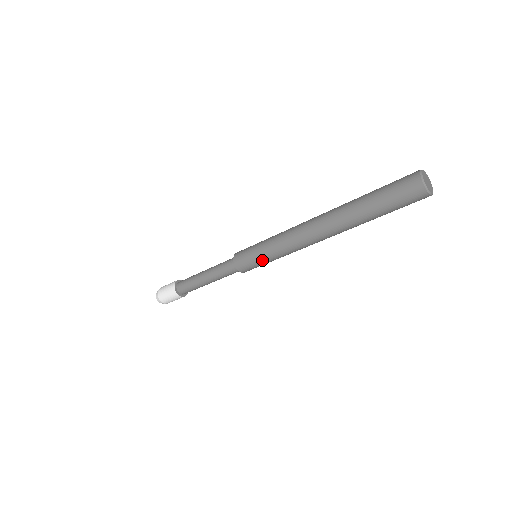
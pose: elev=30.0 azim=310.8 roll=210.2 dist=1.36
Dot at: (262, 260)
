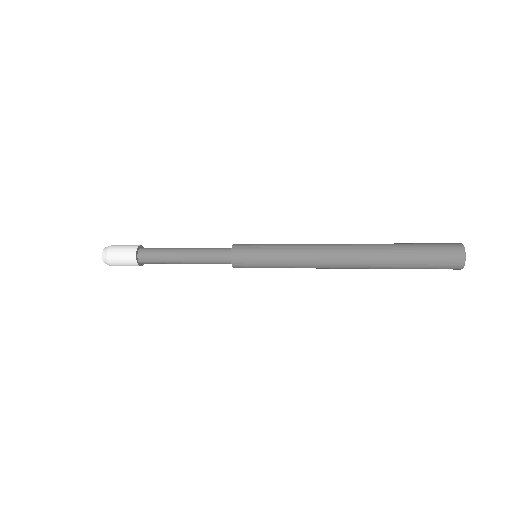
Dot at: occluded
